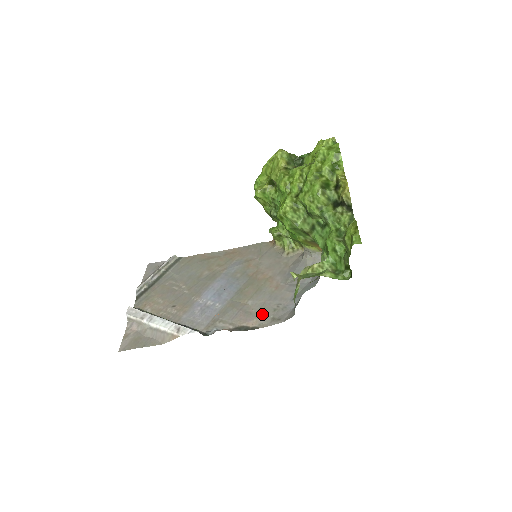
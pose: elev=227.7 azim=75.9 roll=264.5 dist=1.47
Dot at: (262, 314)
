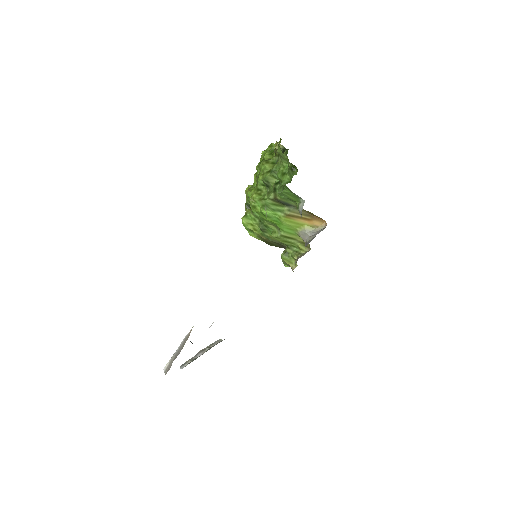
Dot at: occluded
